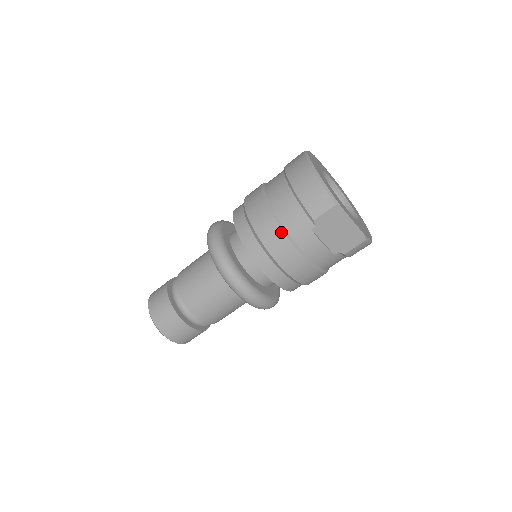
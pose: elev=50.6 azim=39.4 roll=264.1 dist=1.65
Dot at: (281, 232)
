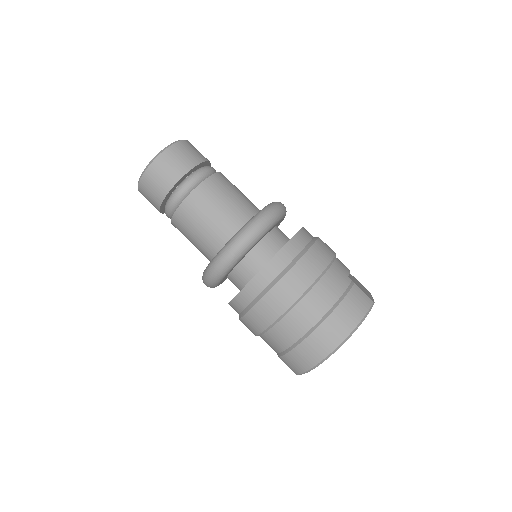
Dot at: (257, 333)
